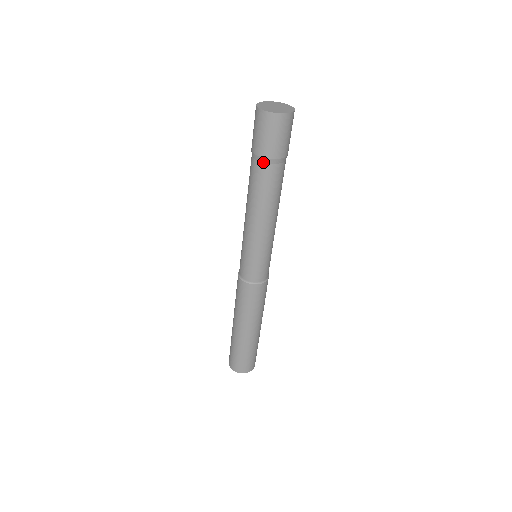
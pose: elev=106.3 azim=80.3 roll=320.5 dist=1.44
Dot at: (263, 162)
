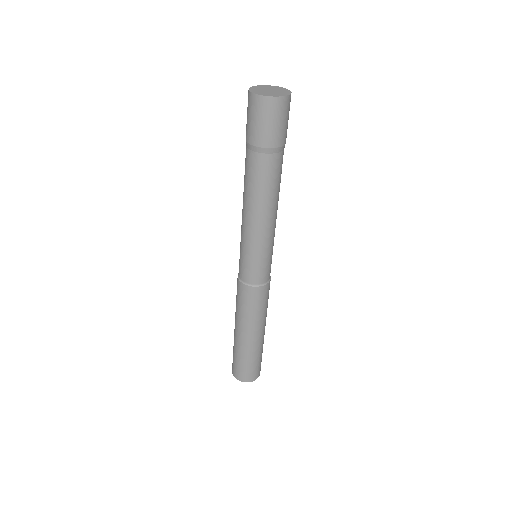
Dot at: (253, 151)
